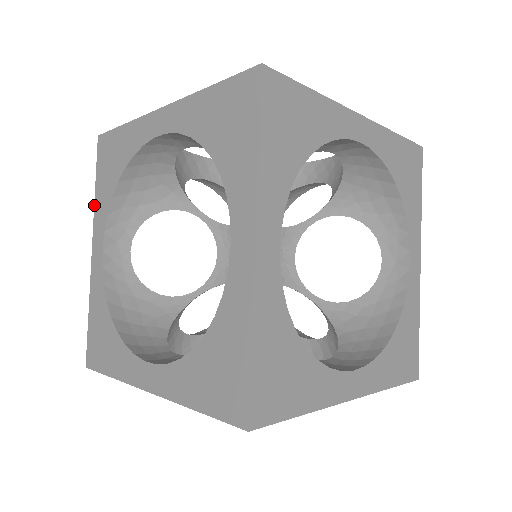
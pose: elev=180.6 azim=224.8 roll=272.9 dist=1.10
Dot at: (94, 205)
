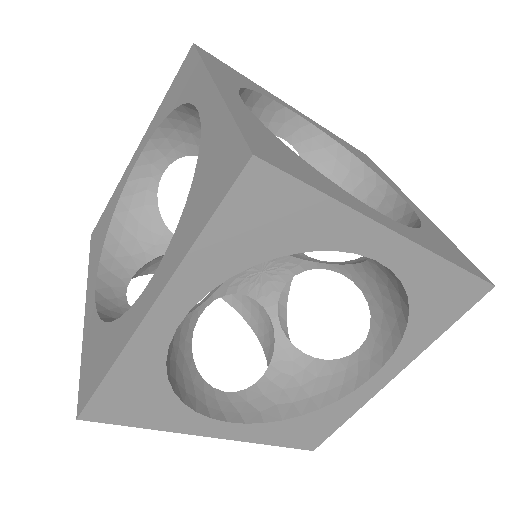
Dot at: occluded
